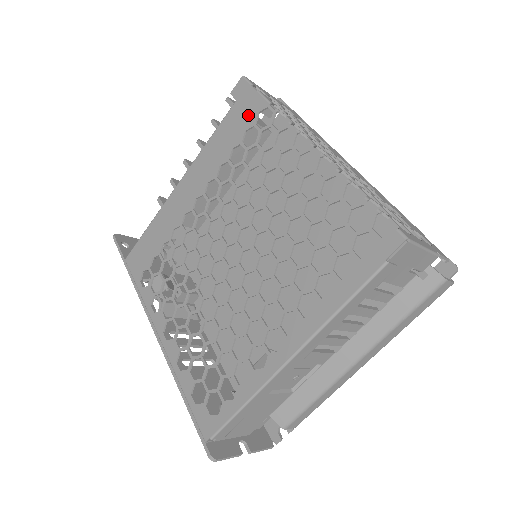
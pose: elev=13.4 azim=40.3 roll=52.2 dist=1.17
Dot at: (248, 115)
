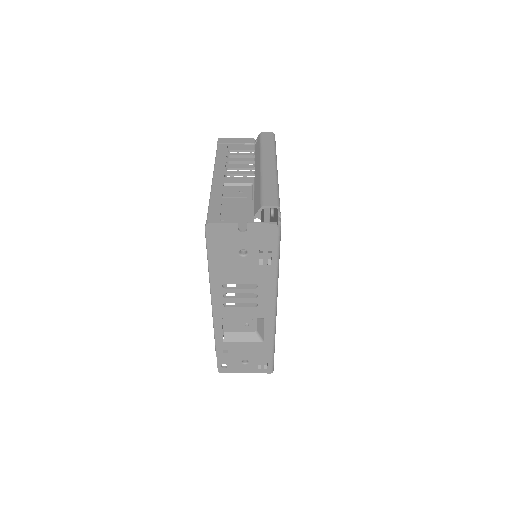
Dot at: occluded
